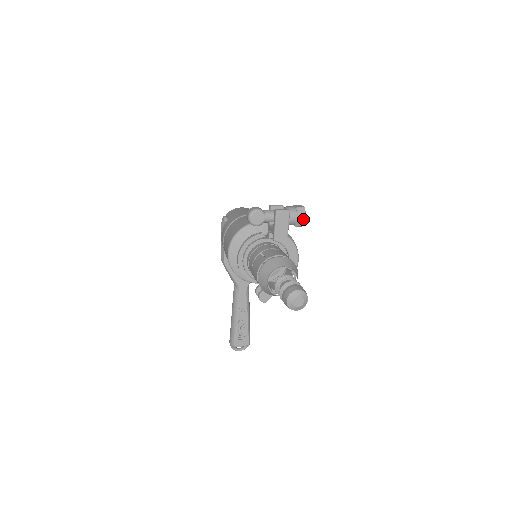
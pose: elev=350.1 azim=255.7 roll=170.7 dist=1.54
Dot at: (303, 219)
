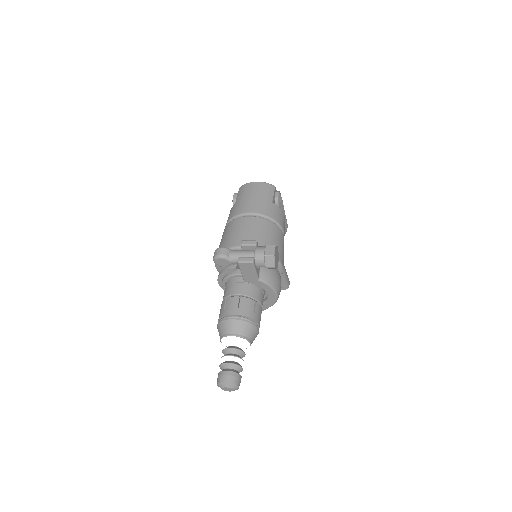
Dot at: (272, 267)
